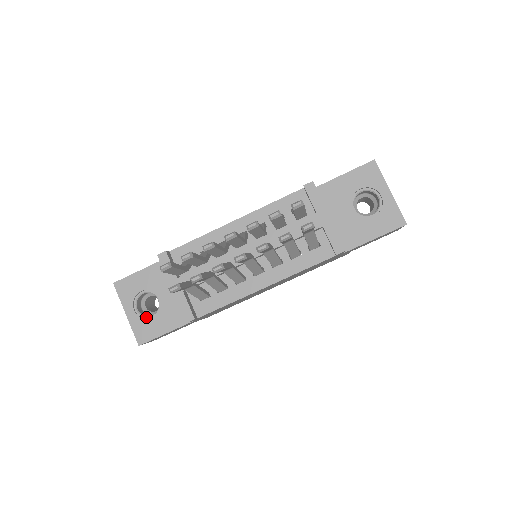
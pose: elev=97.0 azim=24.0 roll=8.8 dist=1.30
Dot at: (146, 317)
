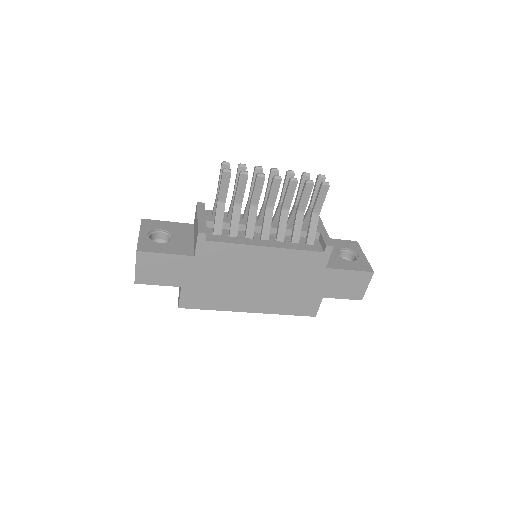
Dot at: (154, 242)
